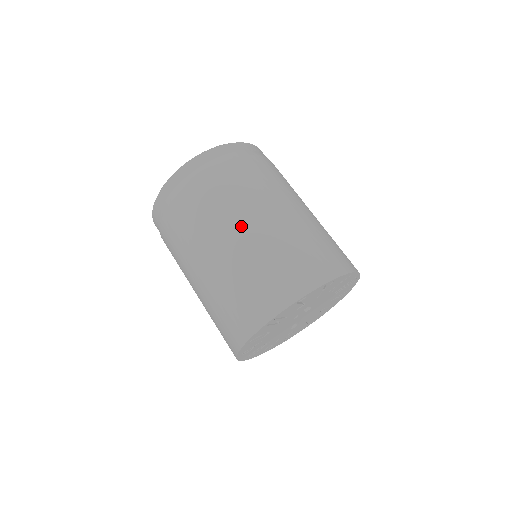
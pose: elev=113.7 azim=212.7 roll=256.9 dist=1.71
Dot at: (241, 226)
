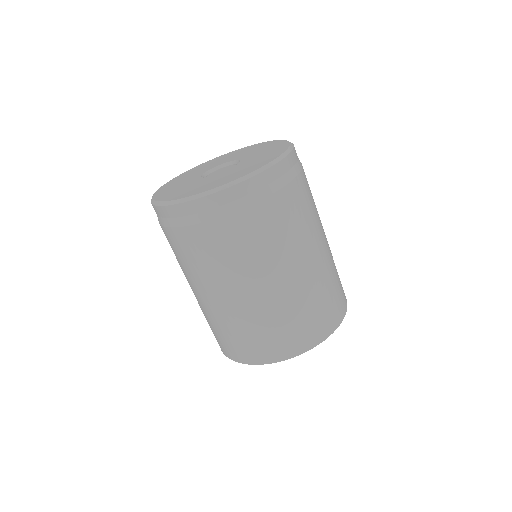
Dot at: (307, 257)
